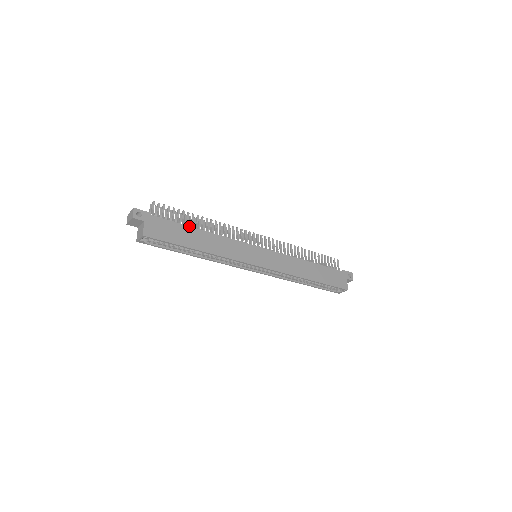
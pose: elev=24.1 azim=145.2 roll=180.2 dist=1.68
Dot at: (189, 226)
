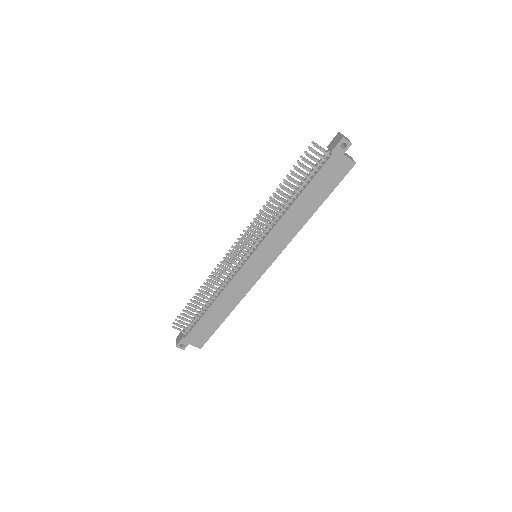
Dot at: (204, 314)
